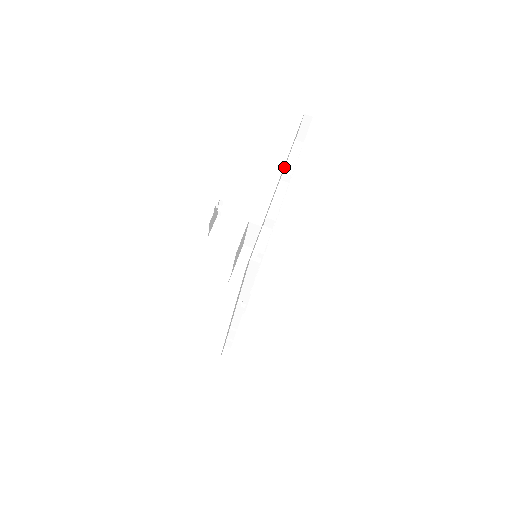
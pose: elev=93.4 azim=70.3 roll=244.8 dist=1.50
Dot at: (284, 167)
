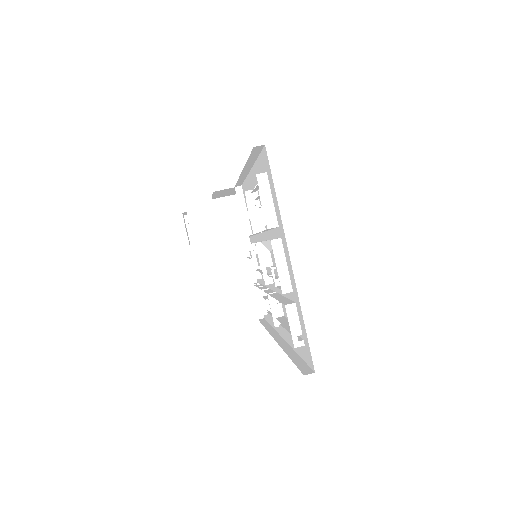
Dot at: occluded
